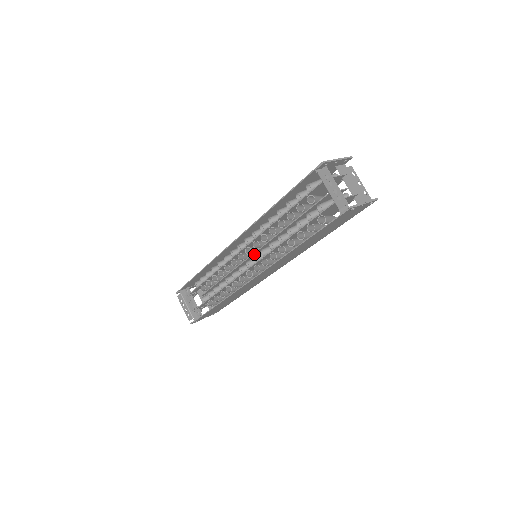
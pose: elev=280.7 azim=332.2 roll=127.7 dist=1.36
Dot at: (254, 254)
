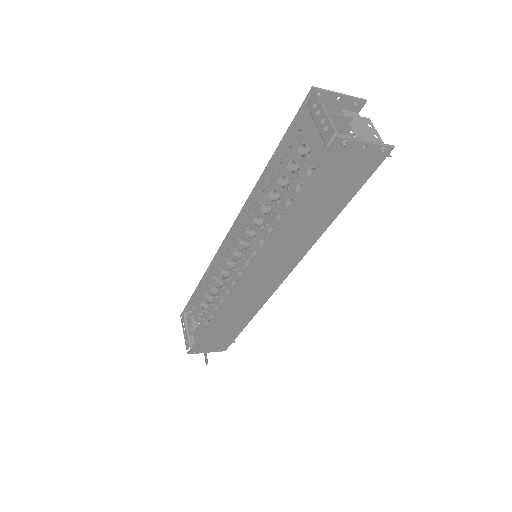
Dot at: occluded
